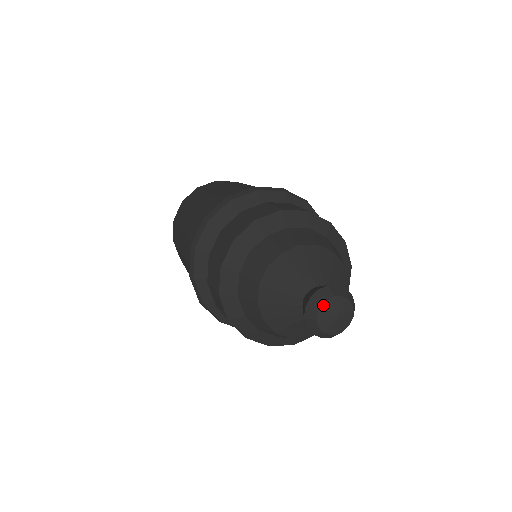
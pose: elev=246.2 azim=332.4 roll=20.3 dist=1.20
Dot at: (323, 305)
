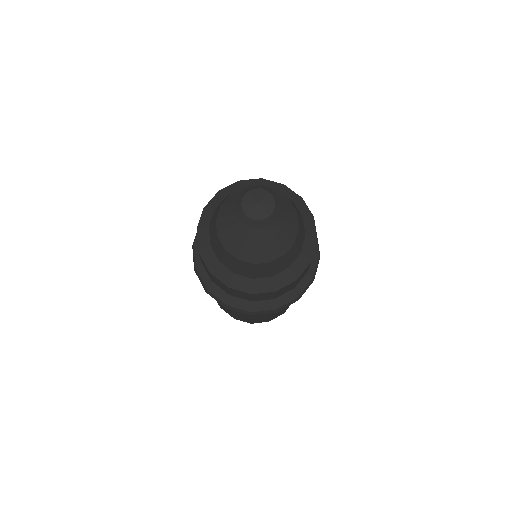
Dot at: (243, 207)
